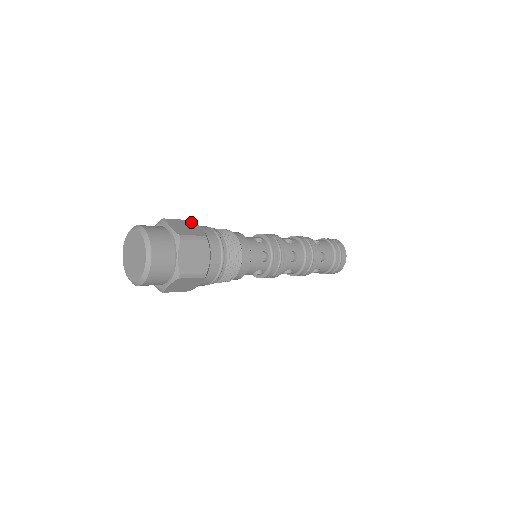
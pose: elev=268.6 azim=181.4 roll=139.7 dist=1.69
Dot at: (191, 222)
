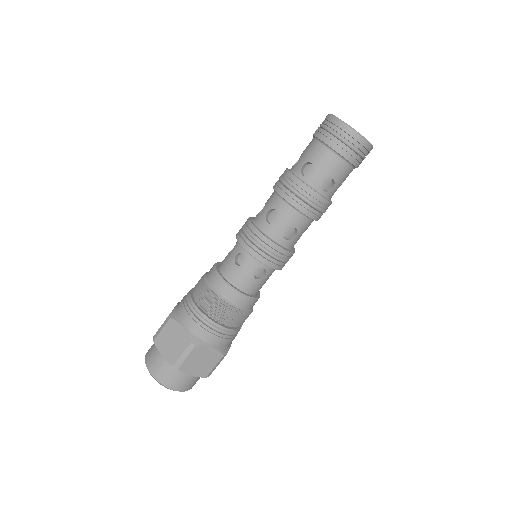
Dot at: (171, 323)
